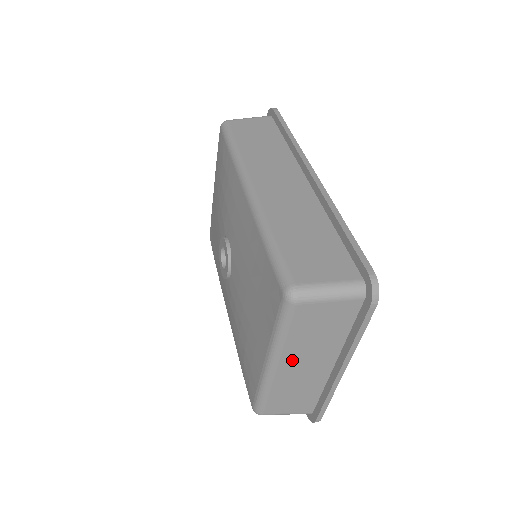
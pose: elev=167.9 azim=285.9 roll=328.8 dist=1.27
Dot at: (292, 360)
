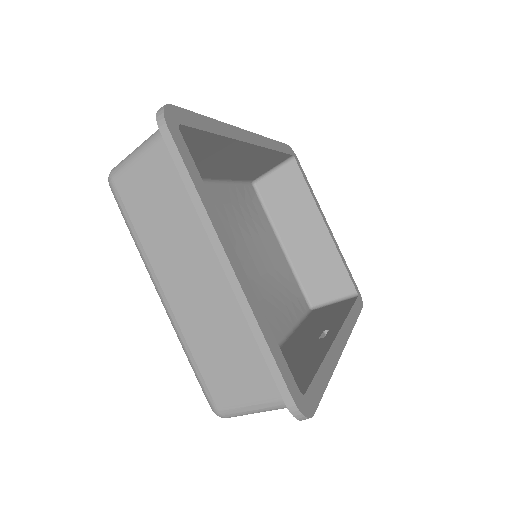
Dot at: (172, 276)
